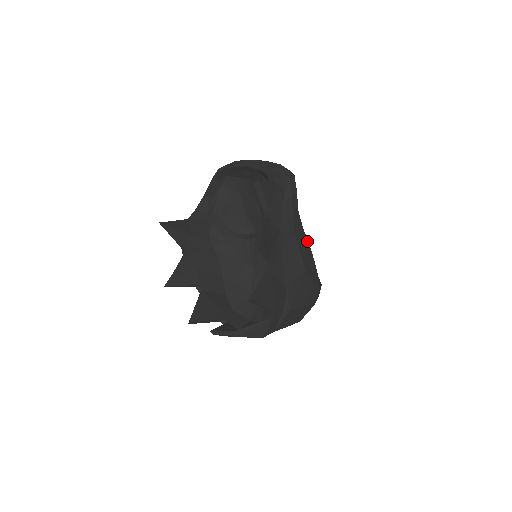
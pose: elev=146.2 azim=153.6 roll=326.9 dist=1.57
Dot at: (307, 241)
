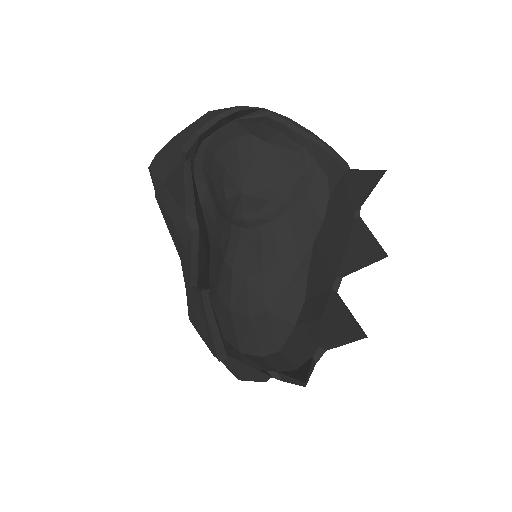
Dot at: occluded
